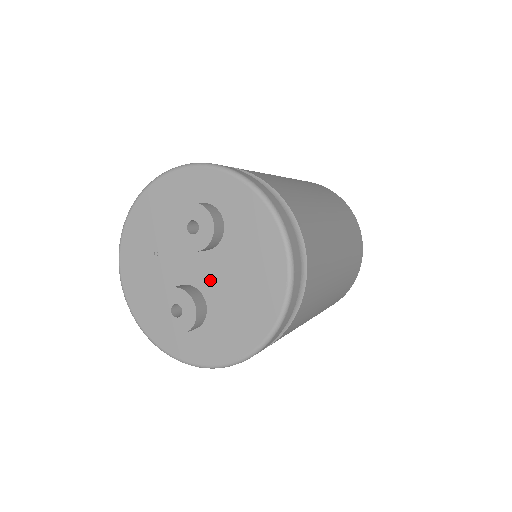
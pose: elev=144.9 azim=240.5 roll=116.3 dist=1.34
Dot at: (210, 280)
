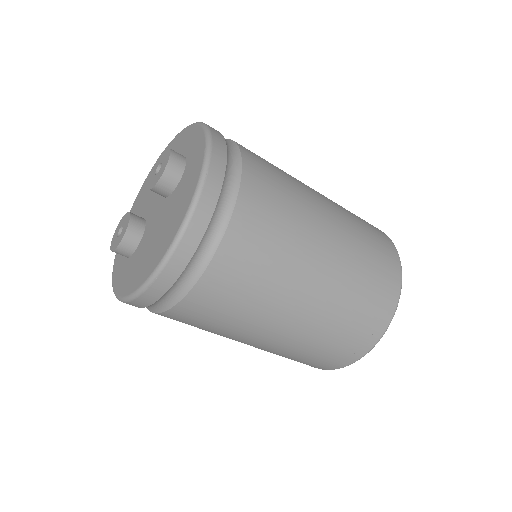
Dot at: (152, 223)
